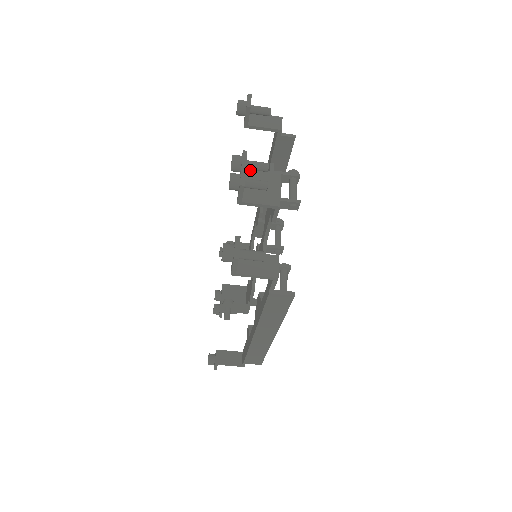
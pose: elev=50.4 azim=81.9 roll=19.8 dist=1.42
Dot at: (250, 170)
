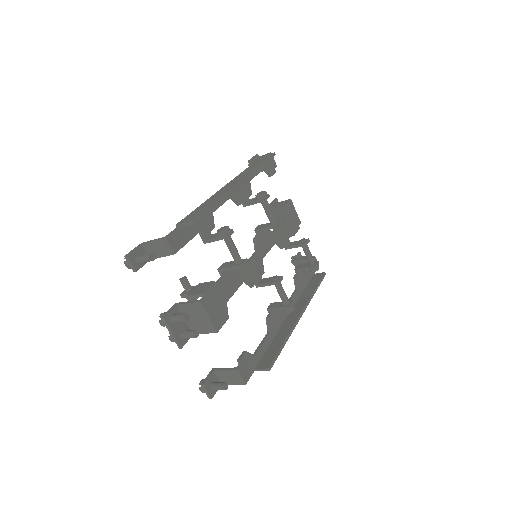
Dot at: (180, 306)
